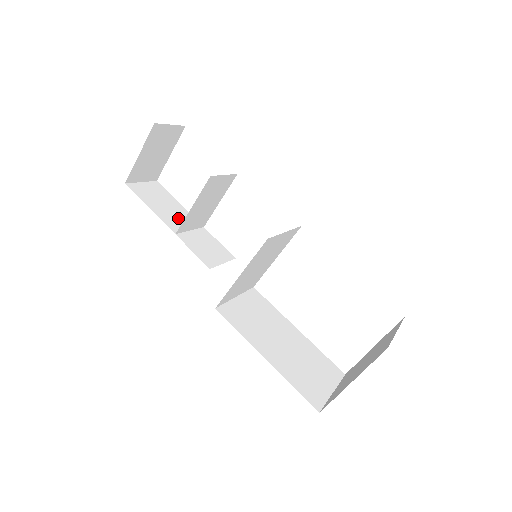
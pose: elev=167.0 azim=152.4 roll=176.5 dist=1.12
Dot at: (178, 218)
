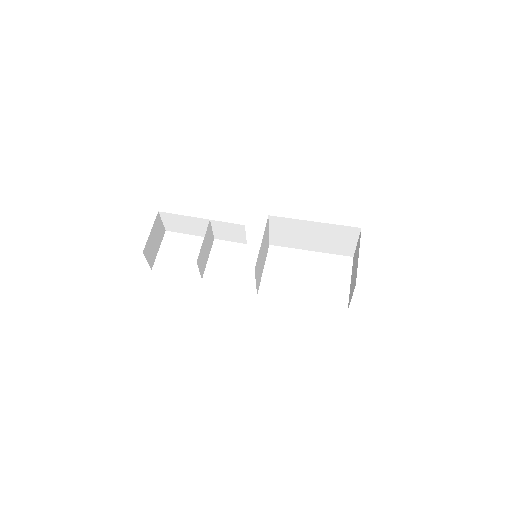
Dot at: occluded
